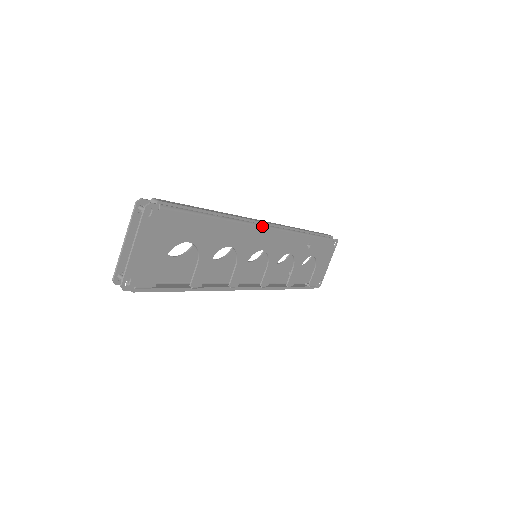
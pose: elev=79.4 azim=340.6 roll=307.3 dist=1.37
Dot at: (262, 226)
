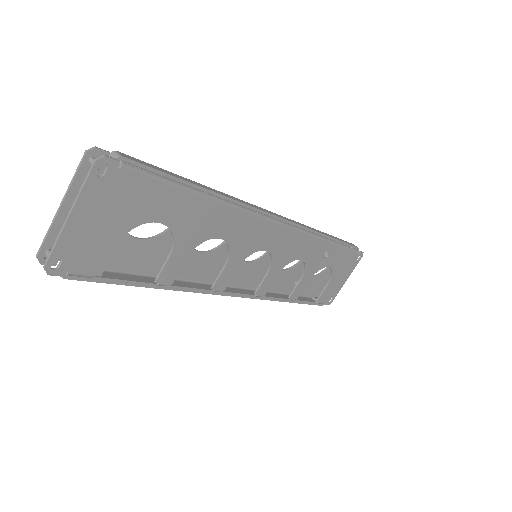
Dot at: (271, 219)
